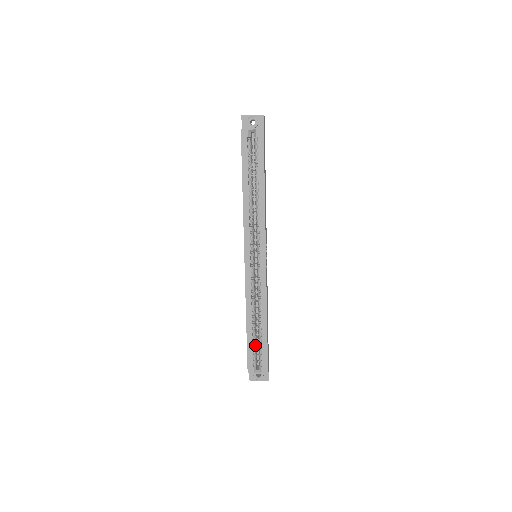
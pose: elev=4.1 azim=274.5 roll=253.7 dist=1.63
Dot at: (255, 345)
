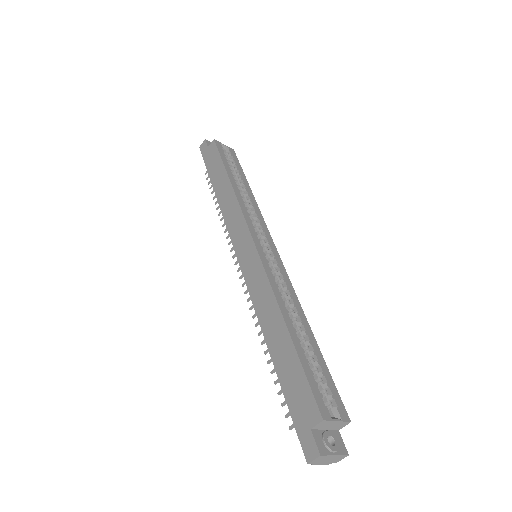
Dot at: occluded
